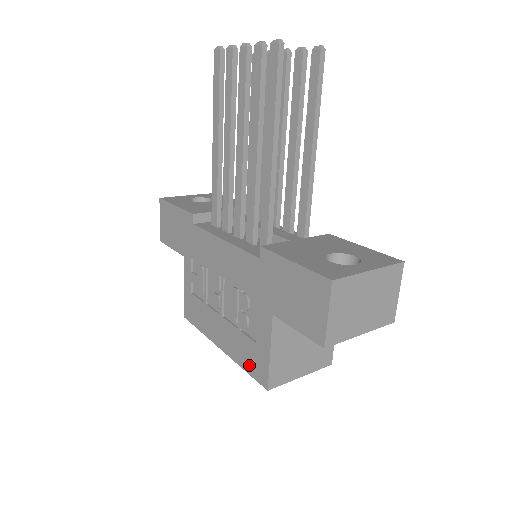
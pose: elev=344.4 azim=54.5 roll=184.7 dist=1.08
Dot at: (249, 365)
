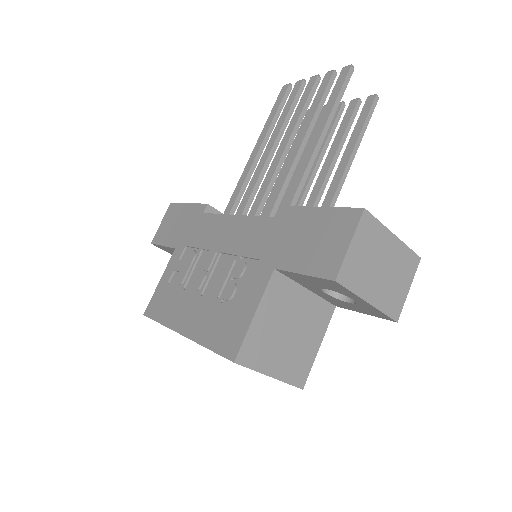
Dot at: (218, 339)
